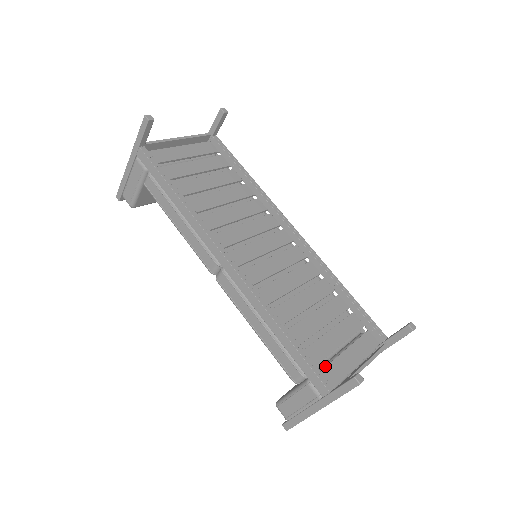
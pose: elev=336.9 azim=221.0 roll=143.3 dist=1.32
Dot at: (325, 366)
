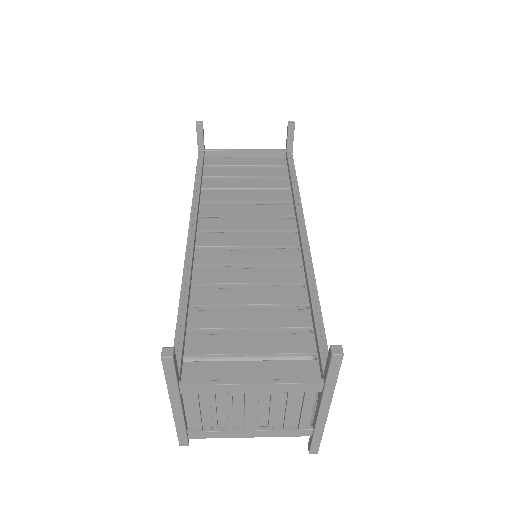
Dot at: (207, 362)
